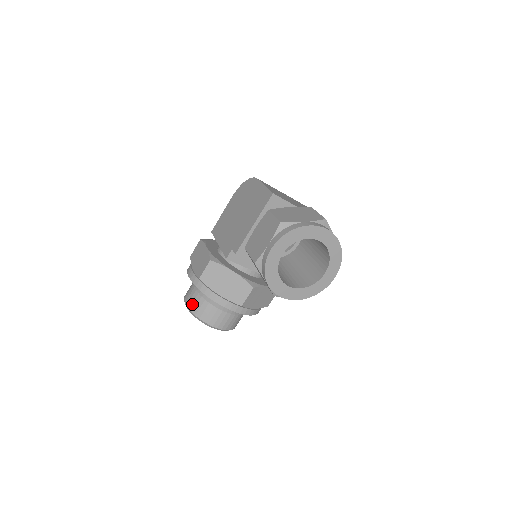
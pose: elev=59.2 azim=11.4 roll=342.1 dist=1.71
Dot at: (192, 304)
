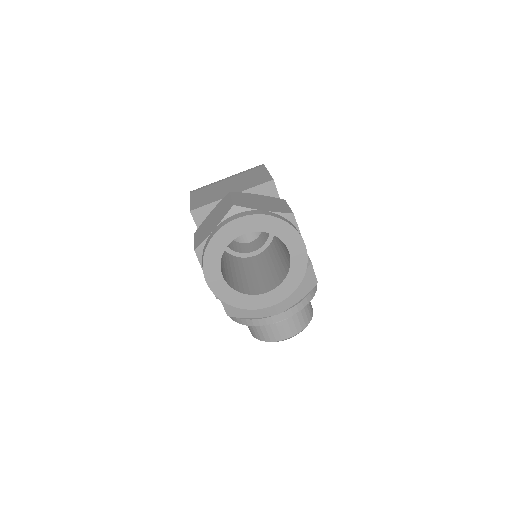
Dot at: (252, 332)
